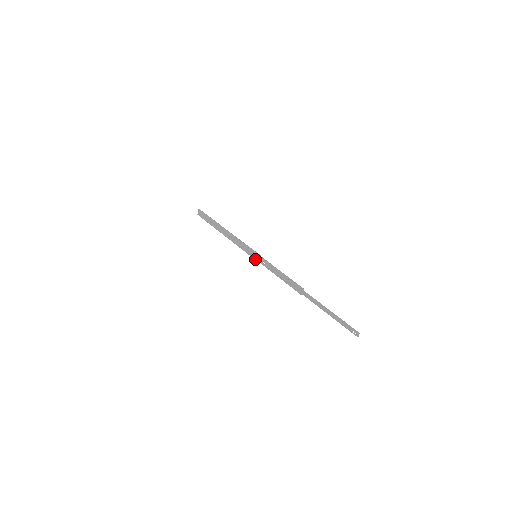
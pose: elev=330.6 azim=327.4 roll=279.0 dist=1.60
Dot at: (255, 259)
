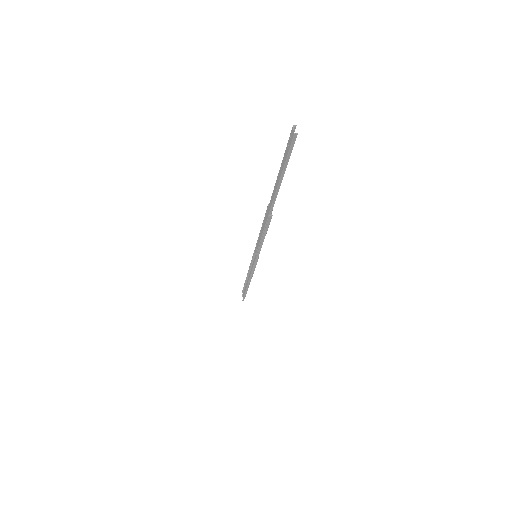
Dot at: (256, 261)
